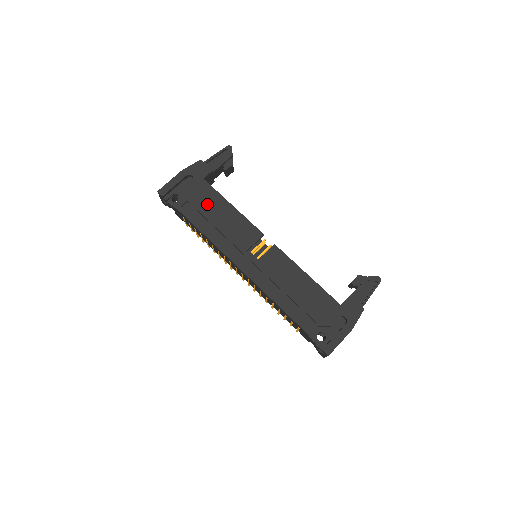
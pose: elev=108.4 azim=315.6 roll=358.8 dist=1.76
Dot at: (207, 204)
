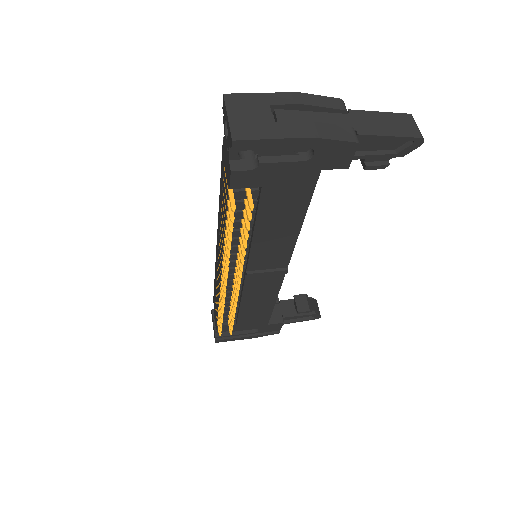
Dot at: occluded
